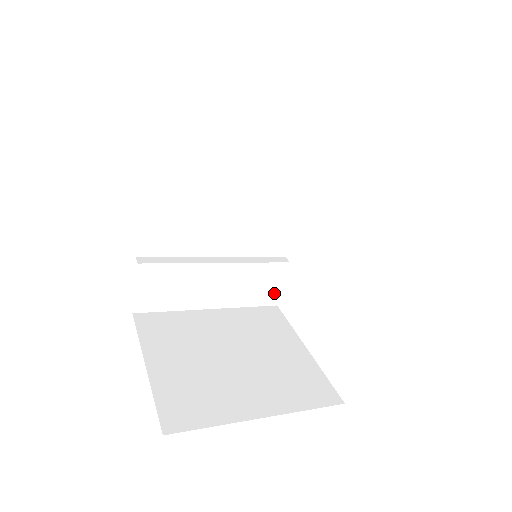
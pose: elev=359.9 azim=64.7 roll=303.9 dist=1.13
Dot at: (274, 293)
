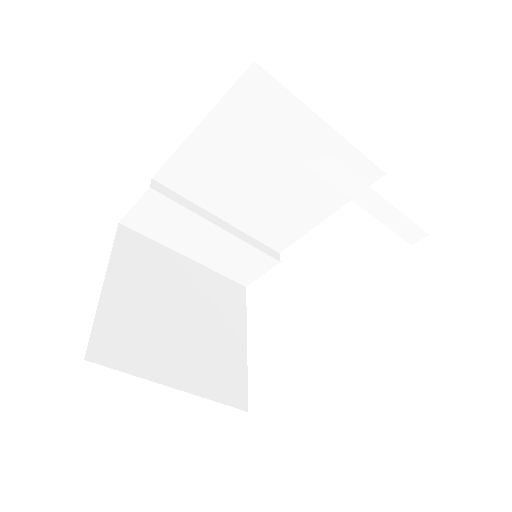
Dot at: (250, 276)
